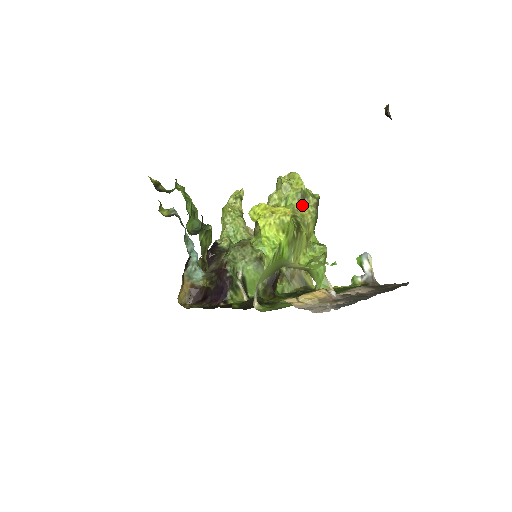
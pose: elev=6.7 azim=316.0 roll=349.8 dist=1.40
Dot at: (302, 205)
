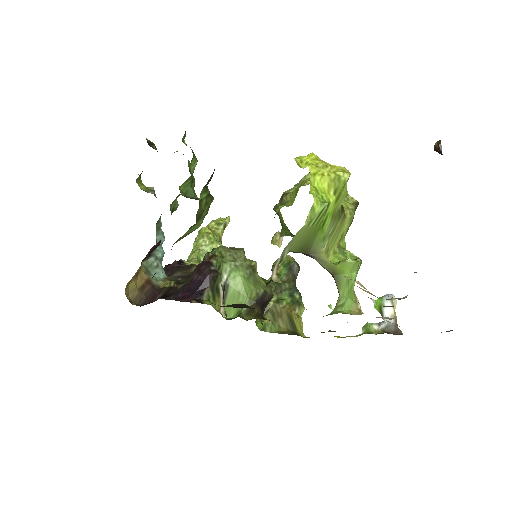
Dot at: occluded
